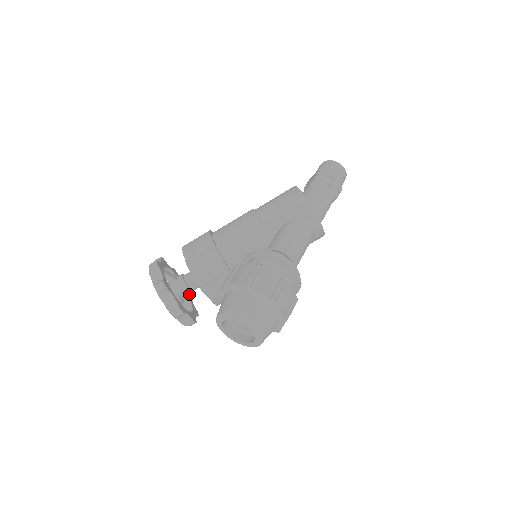
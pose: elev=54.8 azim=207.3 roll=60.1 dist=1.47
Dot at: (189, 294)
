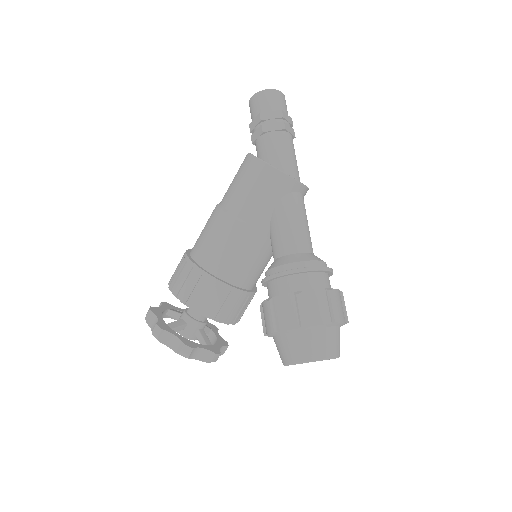
Dot at: occluded
